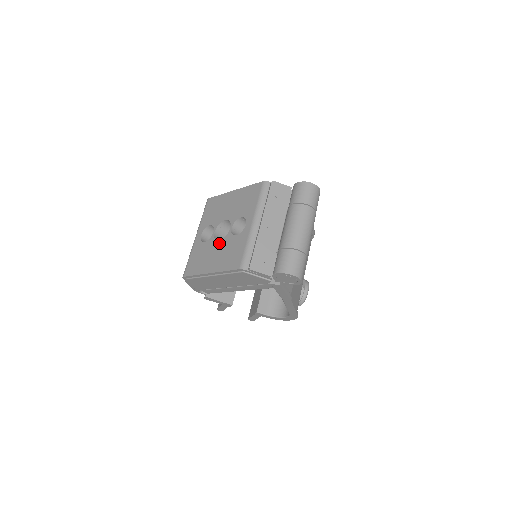
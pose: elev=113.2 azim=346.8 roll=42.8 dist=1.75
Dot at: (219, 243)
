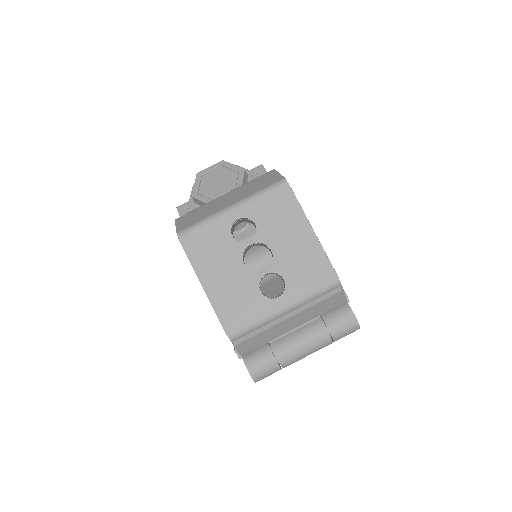
Dot at: (241, 269)
